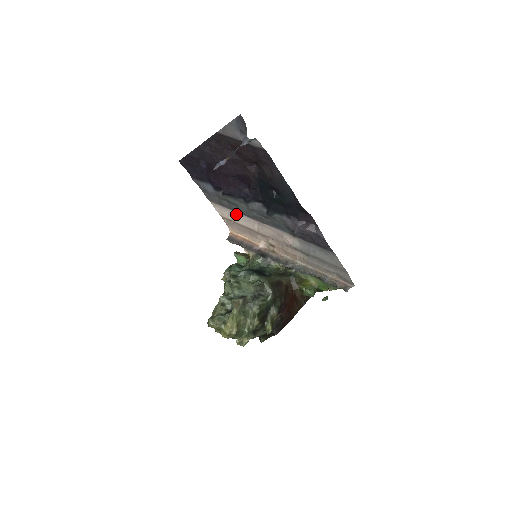
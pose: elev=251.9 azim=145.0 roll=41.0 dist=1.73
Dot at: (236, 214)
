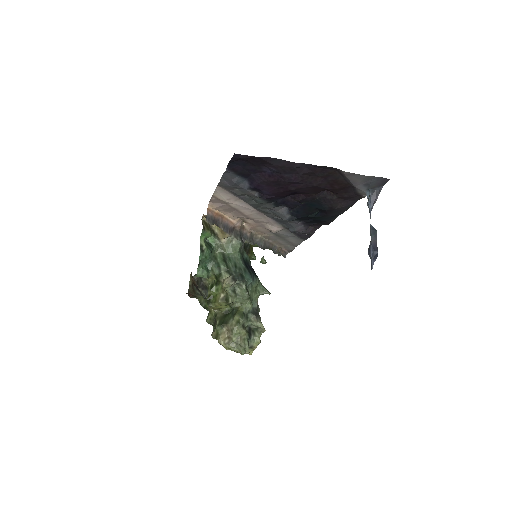
Dot at: (240, 201)
